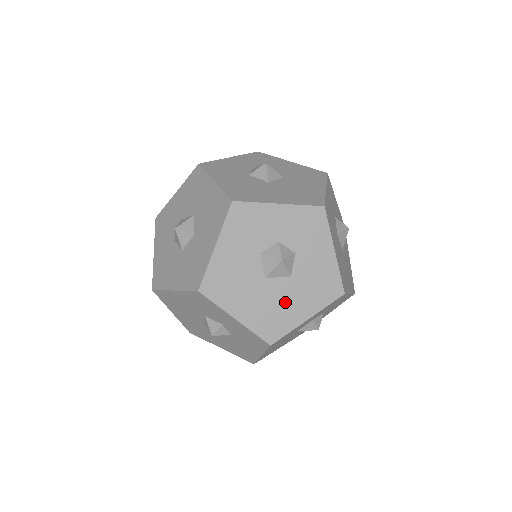
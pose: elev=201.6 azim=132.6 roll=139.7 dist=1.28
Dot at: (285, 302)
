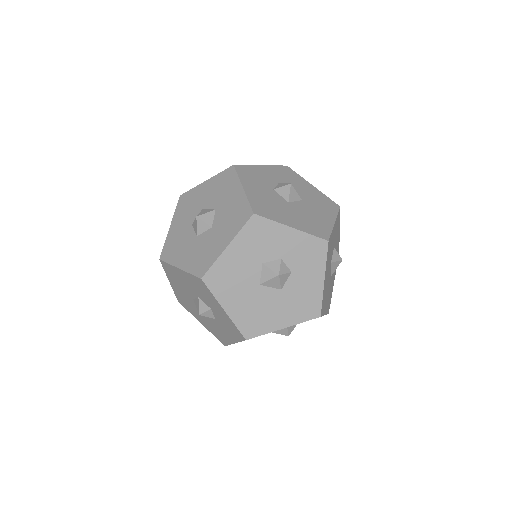
Dot at: (270, 309)
